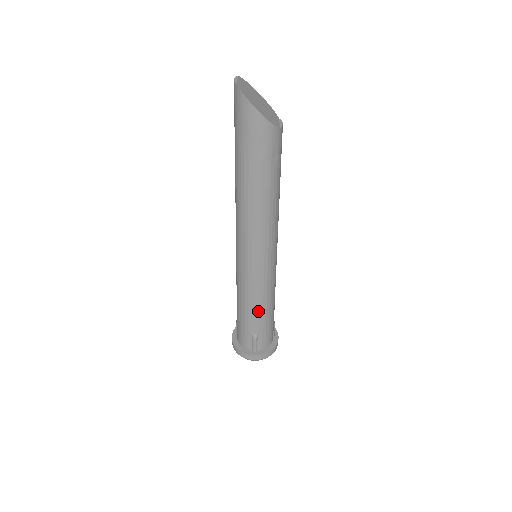
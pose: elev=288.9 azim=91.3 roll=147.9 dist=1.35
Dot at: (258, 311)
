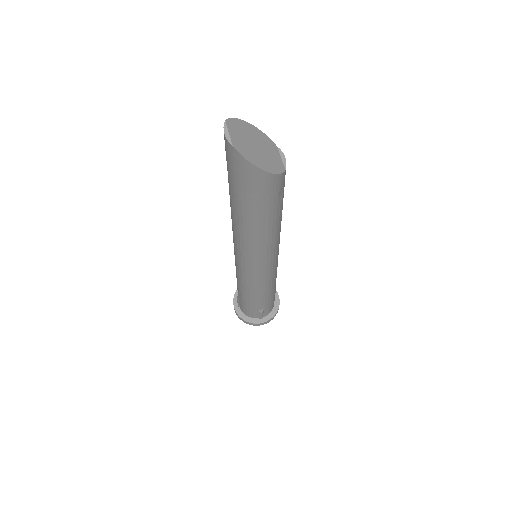
Dot at: (264, 297)
